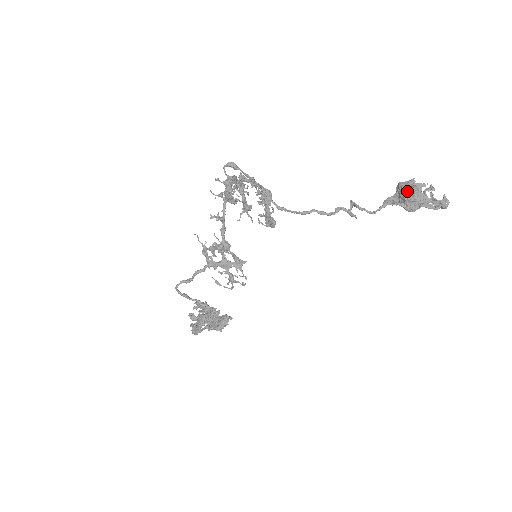
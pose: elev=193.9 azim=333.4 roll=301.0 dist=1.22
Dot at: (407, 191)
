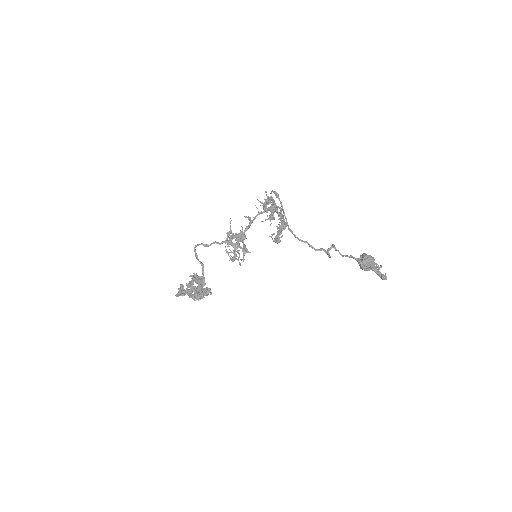
Dot at: (366, 255)
